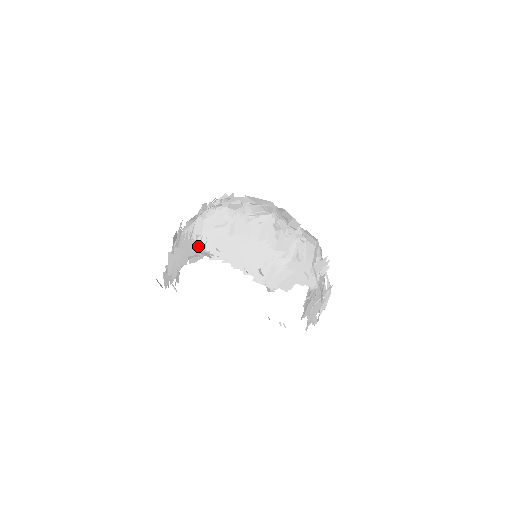
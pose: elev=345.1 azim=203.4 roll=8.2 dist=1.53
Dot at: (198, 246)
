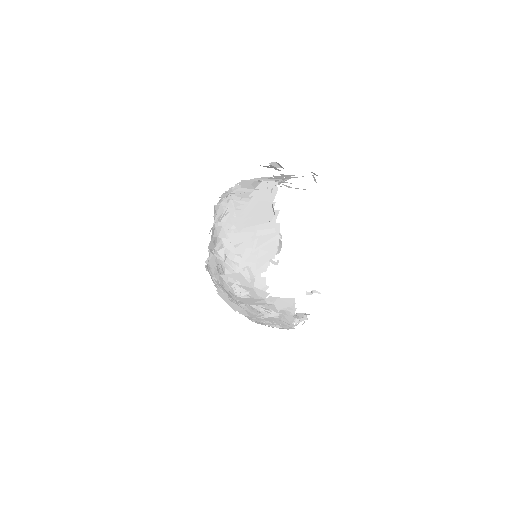
Dot at: (264, 189)
